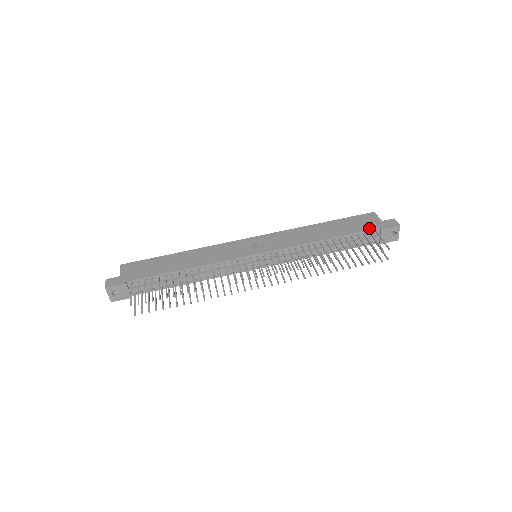
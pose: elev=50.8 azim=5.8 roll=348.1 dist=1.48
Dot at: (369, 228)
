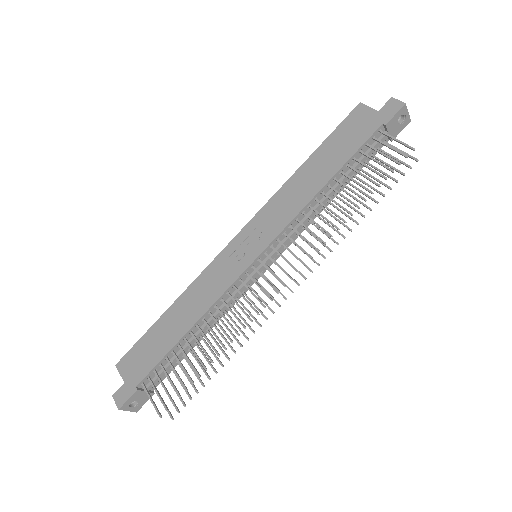
Dot at: (369, 133)
